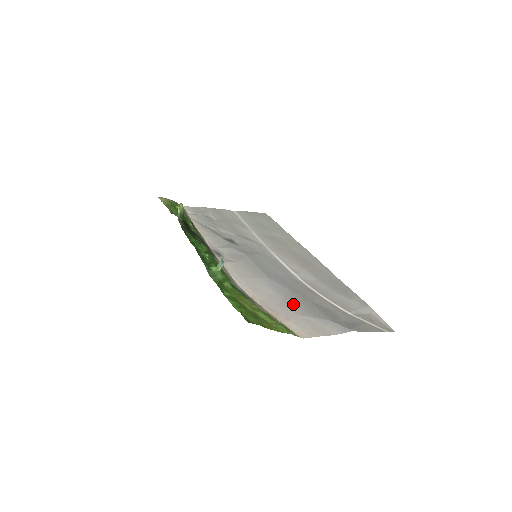
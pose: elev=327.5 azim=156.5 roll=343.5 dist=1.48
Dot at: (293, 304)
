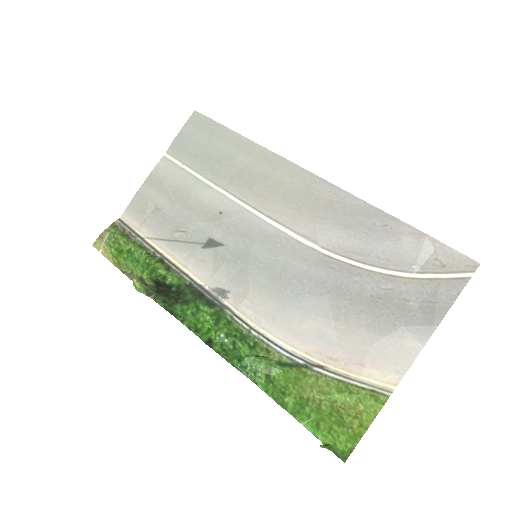
Dot at: (350, 328)
